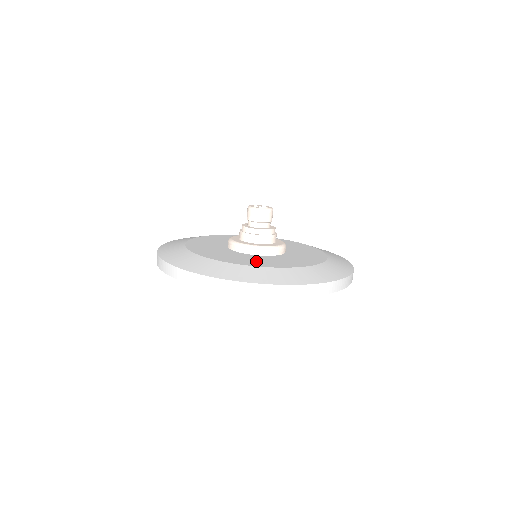
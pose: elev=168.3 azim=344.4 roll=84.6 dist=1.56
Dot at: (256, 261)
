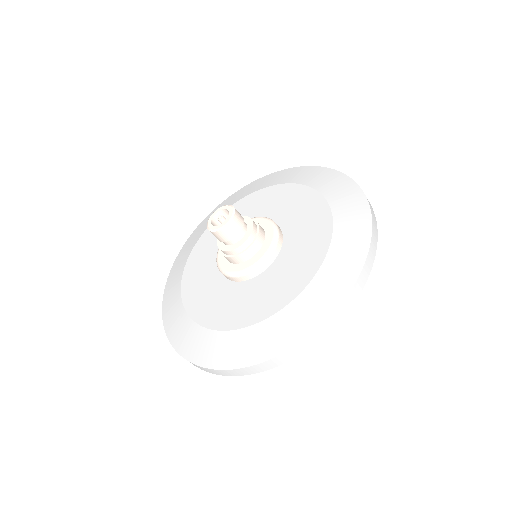
Dot at: (272, 294)
